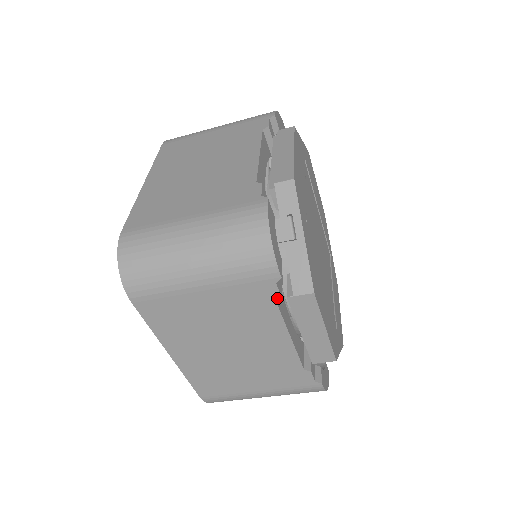
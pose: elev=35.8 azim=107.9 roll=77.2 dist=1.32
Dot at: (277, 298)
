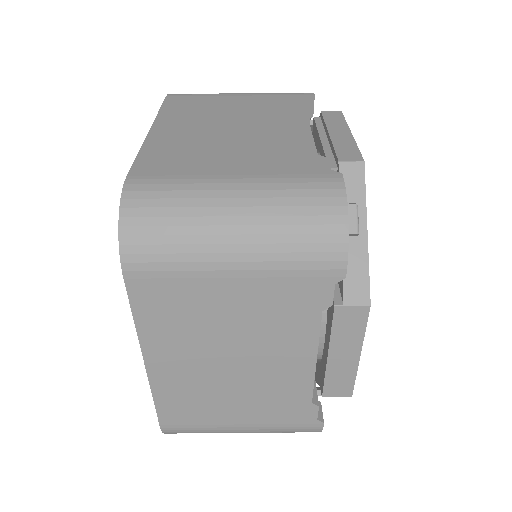
Dot at: (326, 304)
